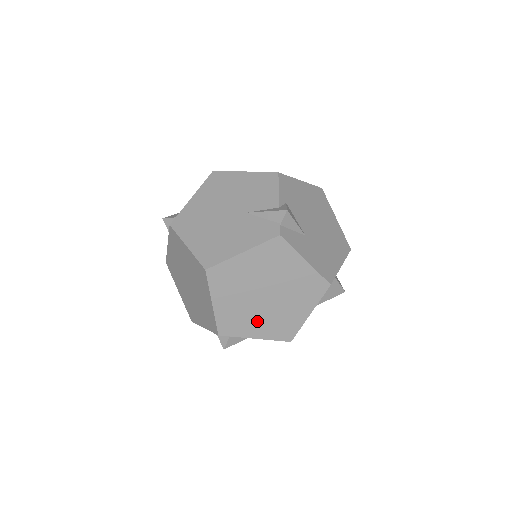
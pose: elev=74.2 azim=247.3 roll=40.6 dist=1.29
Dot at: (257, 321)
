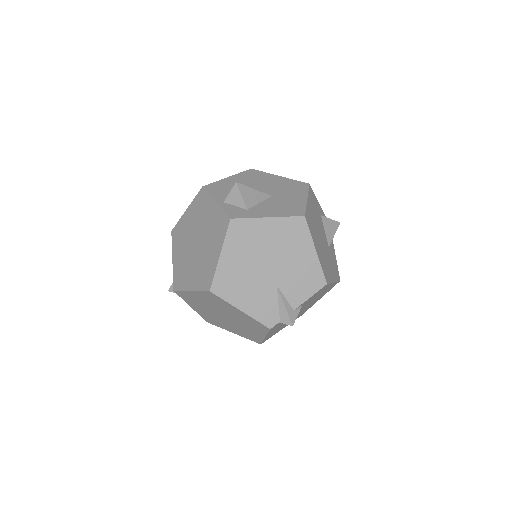
Dot at: (203, 310)
